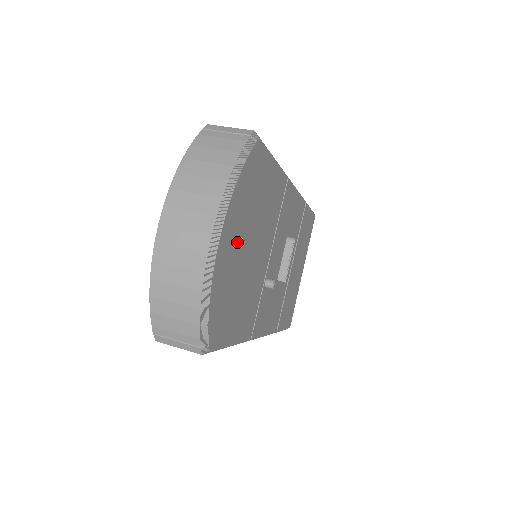
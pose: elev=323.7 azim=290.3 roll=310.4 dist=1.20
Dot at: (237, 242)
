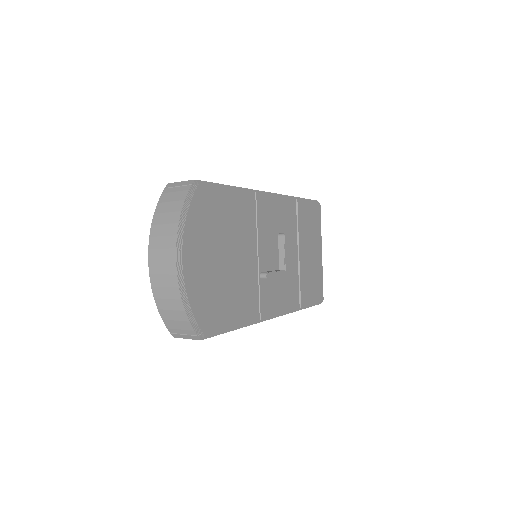
Dot at: (205, 258)
